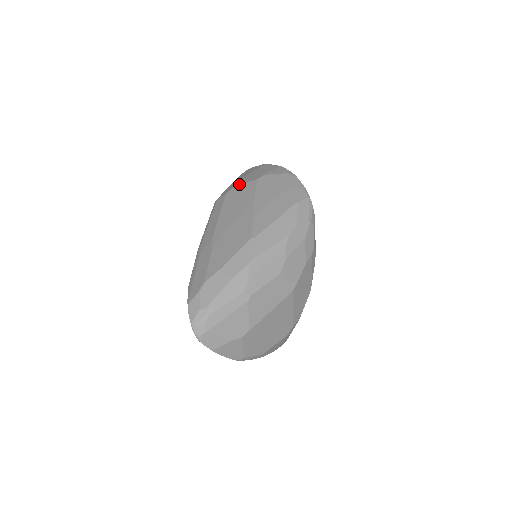
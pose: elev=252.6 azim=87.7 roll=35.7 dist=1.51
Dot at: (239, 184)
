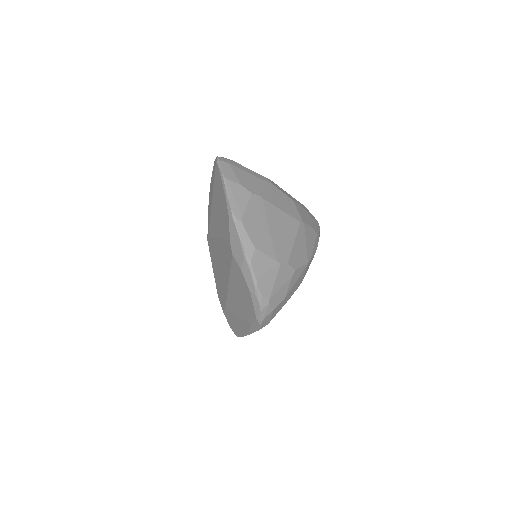
Dot at: occluded
